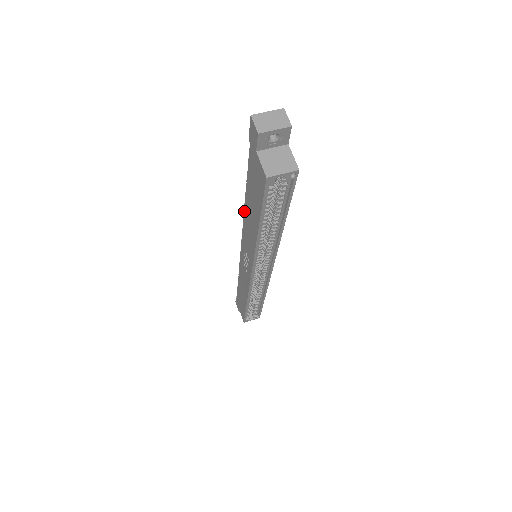
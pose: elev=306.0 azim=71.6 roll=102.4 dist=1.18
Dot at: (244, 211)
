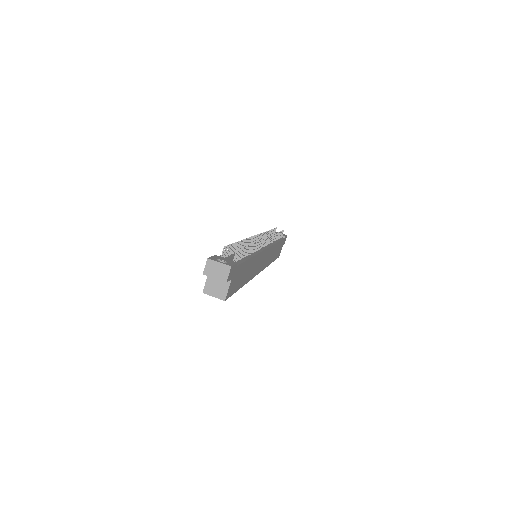
Dot at: occluded
